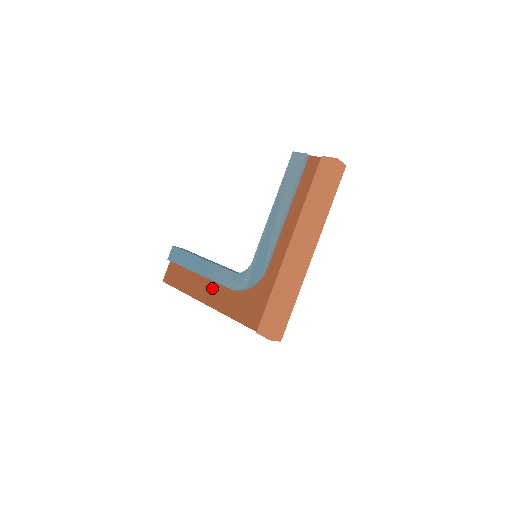
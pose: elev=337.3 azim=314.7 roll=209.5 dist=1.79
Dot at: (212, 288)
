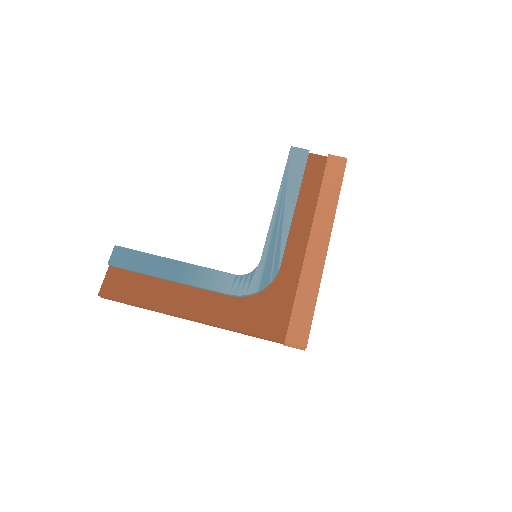
Dot at: (197, 297)
